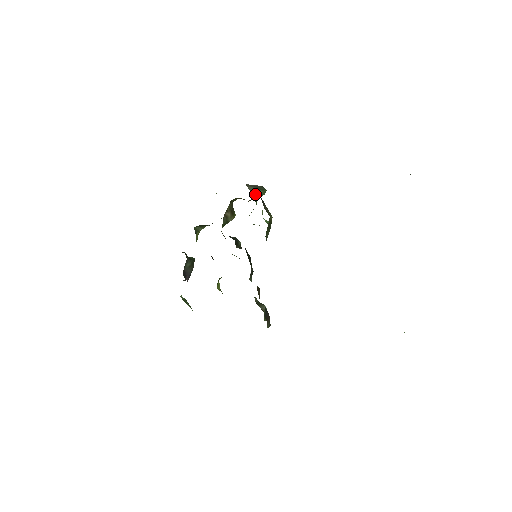
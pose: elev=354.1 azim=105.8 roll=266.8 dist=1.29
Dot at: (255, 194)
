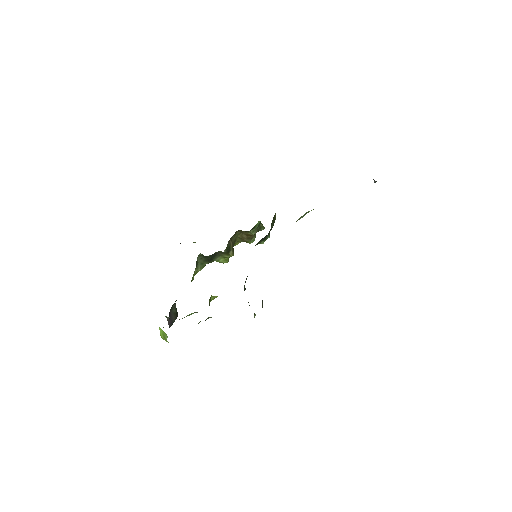
Dot at: occluded
